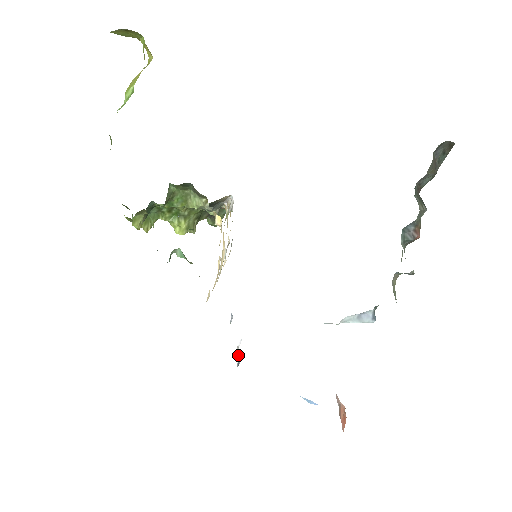
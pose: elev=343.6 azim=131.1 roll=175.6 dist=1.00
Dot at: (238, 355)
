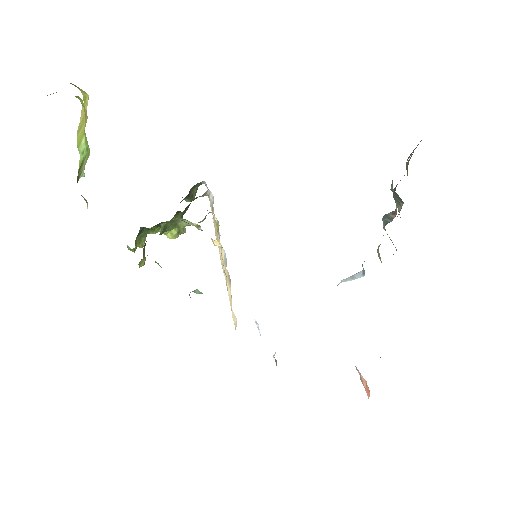
Dot at: (275, 359)
